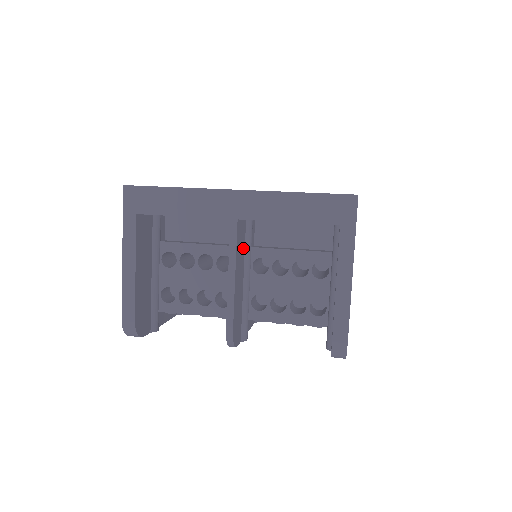
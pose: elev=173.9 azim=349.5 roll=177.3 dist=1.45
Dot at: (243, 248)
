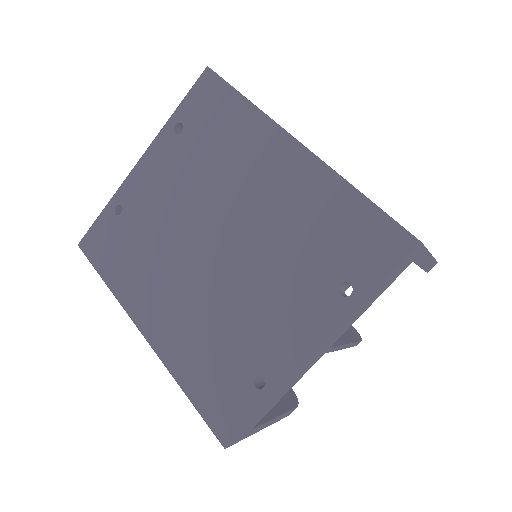
Dot at: occluded
